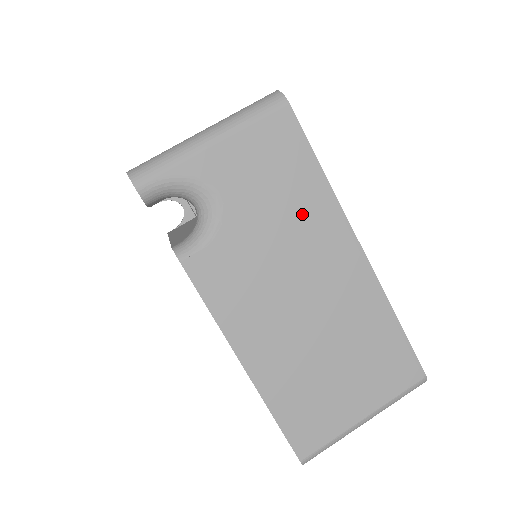
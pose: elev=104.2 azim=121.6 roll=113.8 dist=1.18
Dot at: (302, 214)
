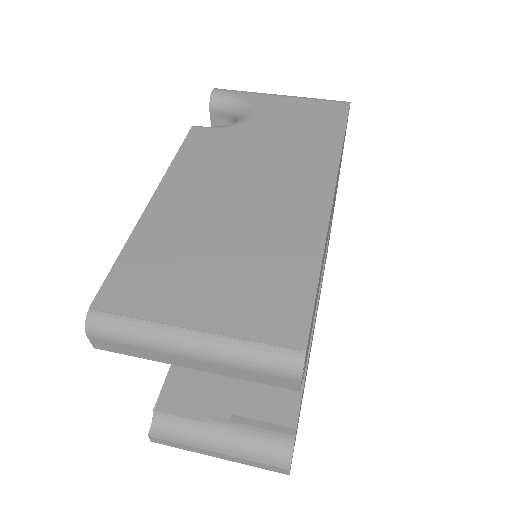
Dot at: (302, 151)
